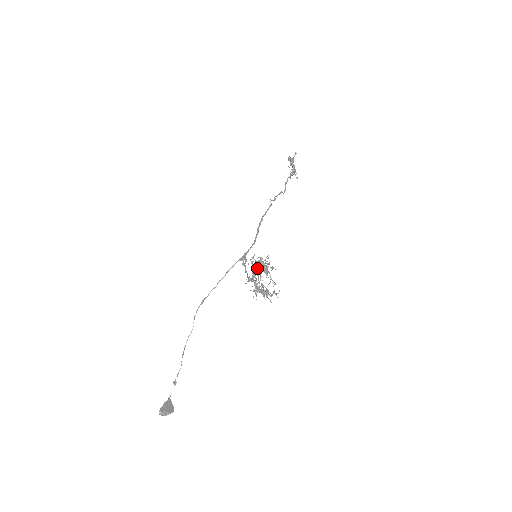
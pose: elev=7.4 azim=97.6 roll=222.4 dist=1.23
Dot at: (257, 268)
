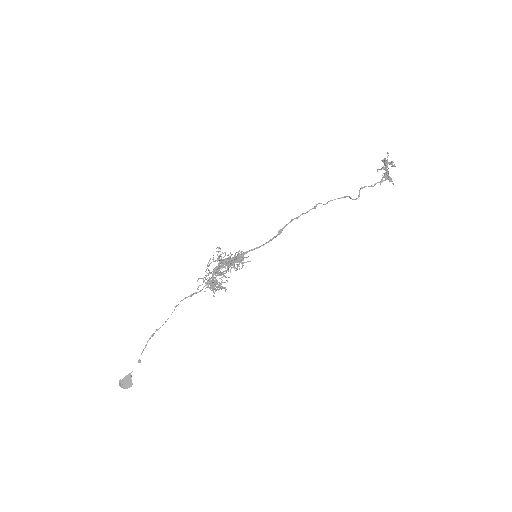
Dot at: occluded
